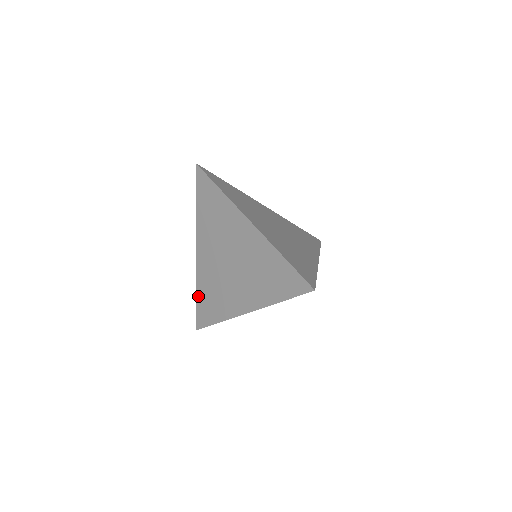
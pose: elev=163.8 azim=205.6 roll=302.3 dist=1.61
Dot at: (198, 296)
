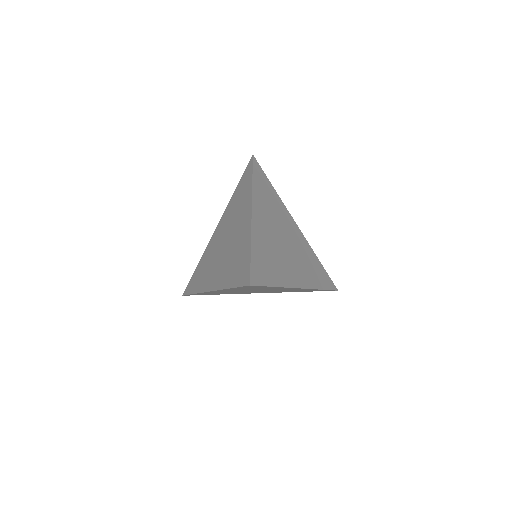
Dot at: (198, 266)
